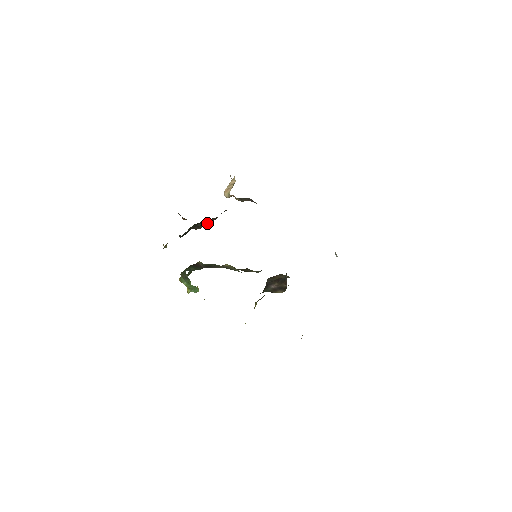
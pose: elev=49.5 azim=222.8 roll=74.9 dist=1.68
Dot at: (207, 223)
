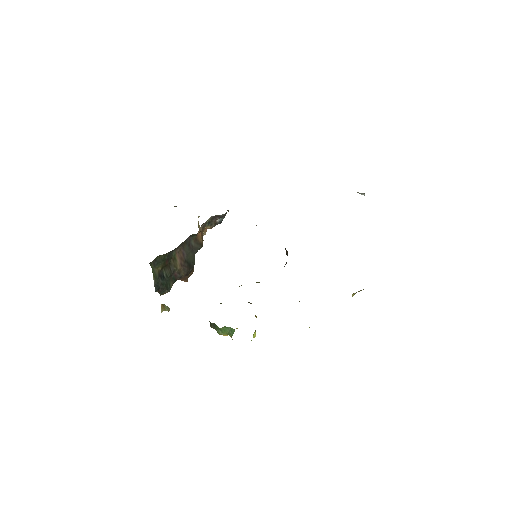
Dot at: (181, 263)
